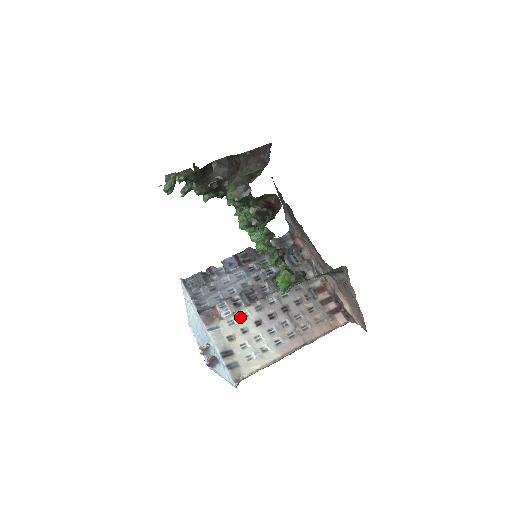
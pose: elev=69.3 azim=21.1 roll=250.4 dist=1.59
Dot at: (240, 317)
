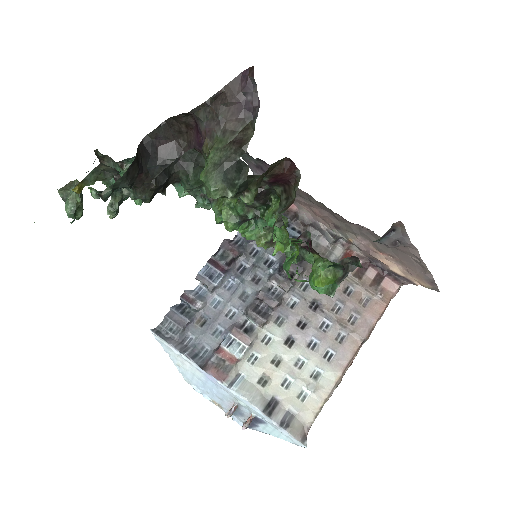
Dot at: (261, 345)
